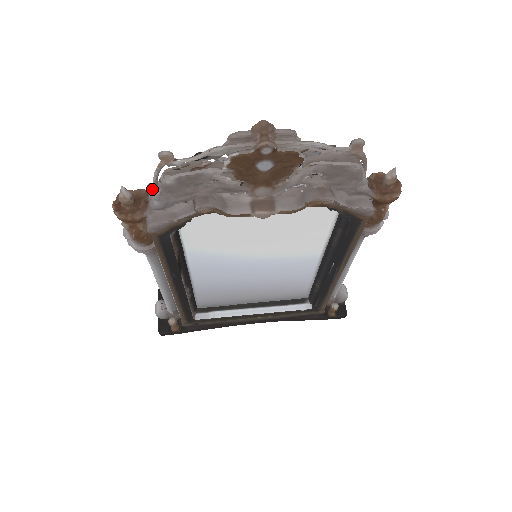
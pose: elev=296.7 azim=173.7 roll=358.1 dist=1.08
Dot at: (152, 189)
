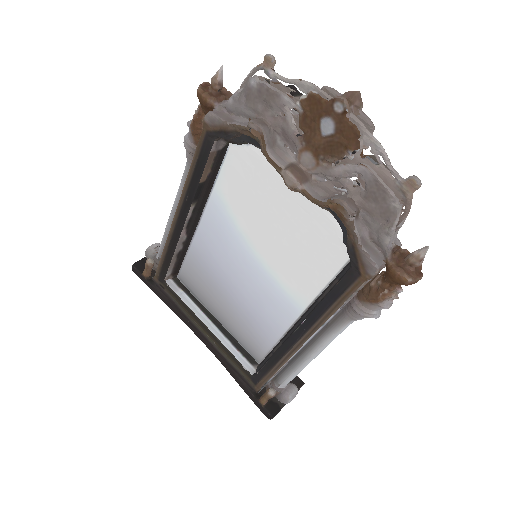
Dot at: occluded
